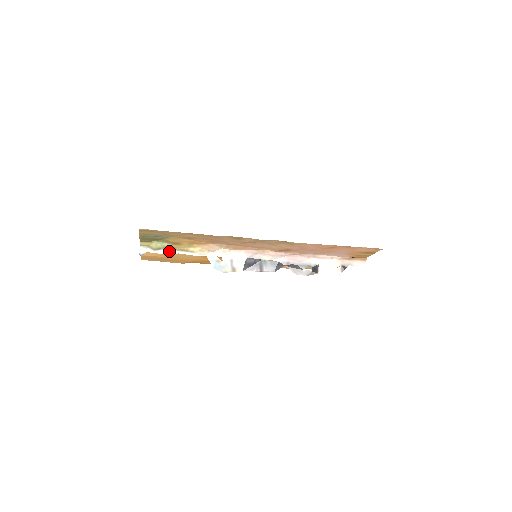
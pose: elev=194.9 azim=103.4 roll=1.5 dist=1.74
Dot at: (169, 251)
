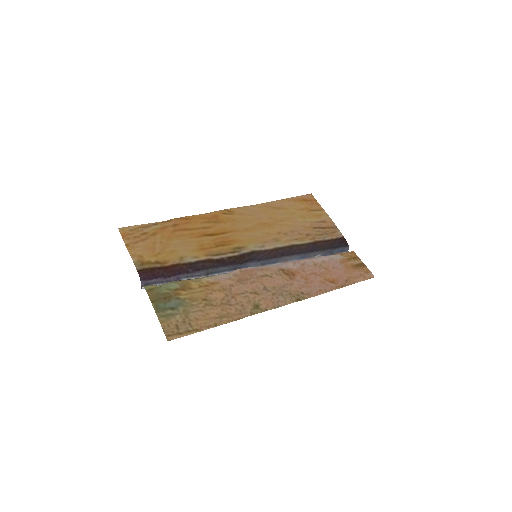
Dot at: (174, 281)
